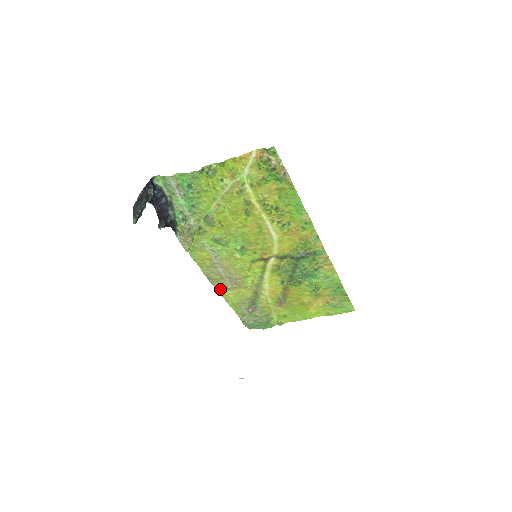
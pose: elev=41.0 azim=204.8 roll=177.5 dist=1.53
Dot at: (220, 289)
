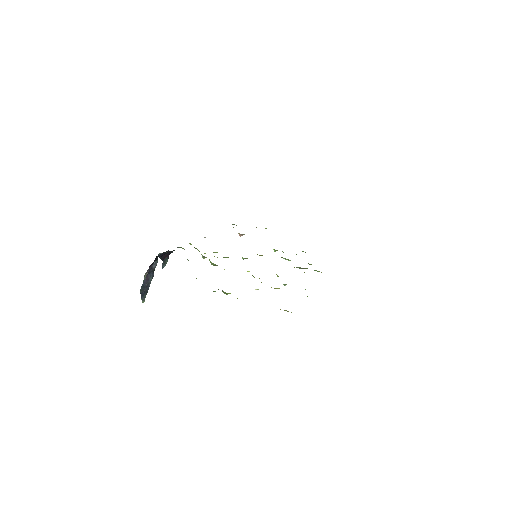
Dot at: occluded
